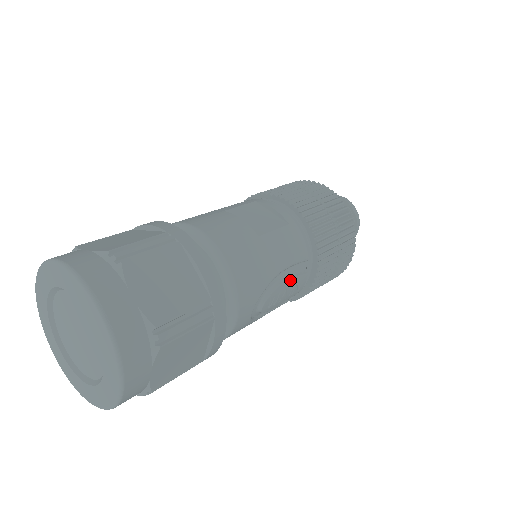
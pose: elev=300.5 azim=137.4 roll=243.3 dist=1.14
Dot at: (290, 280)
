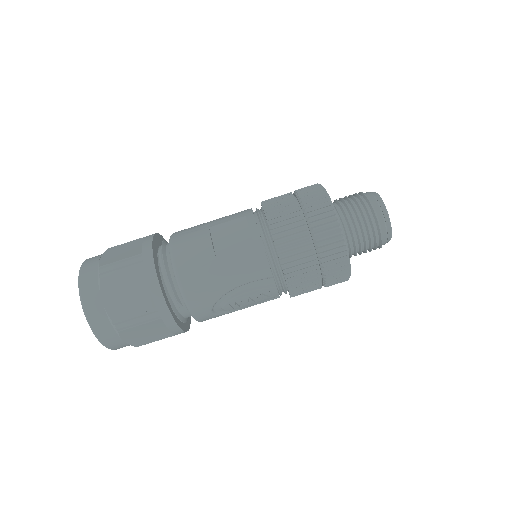
Dot at: (251, 292)
